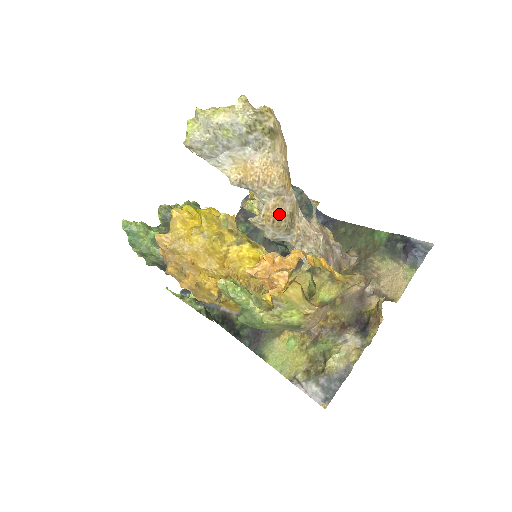
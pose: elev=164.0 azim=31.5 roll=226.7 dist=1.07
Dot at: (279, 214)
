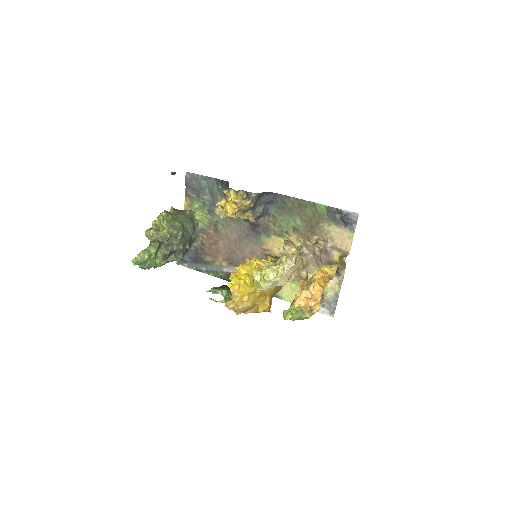
Dot at: occluded
